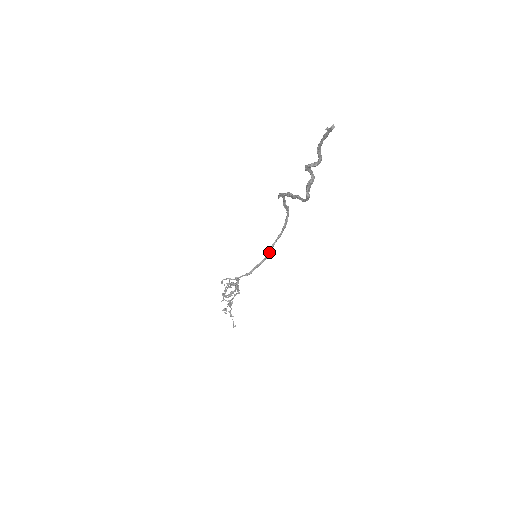
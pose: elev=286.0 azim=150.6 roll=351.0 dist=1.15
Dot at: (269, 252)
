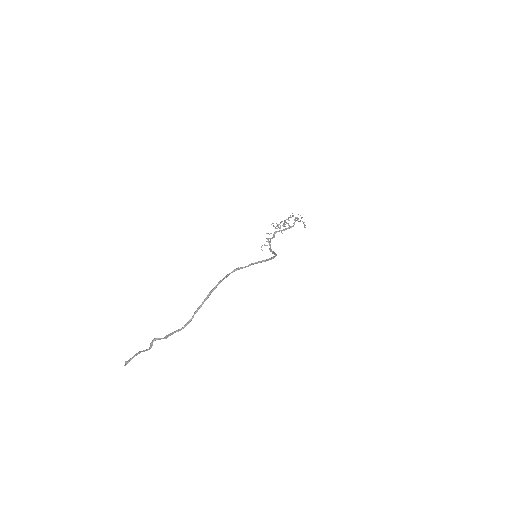
Dot at: occluded
